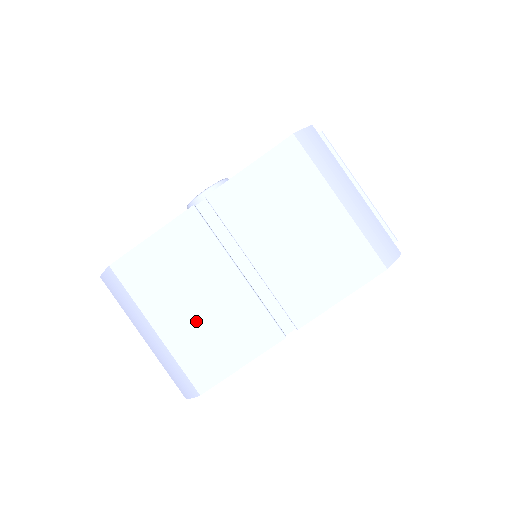
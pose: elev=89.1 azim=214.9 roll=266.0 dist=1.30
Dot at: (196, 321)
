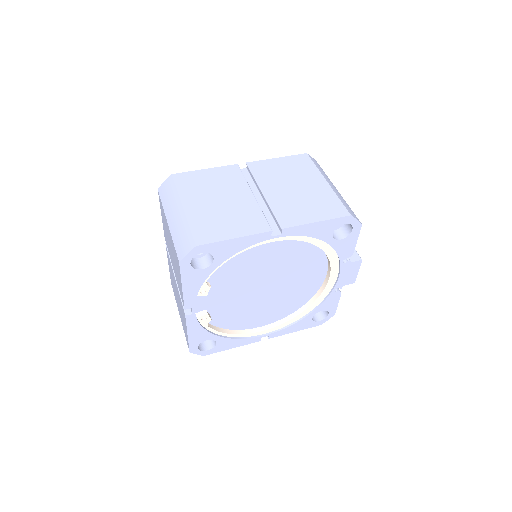
Dot at: (214, 209)
